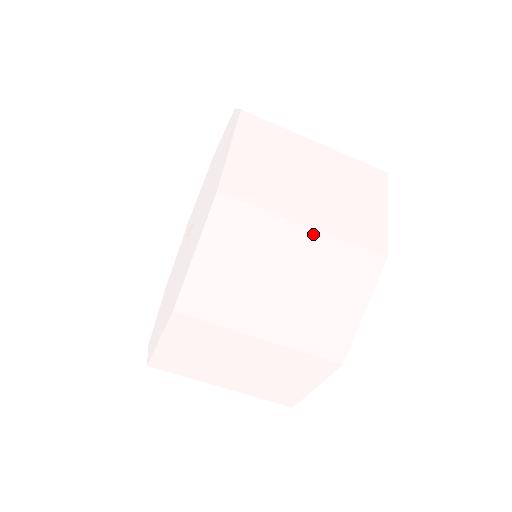
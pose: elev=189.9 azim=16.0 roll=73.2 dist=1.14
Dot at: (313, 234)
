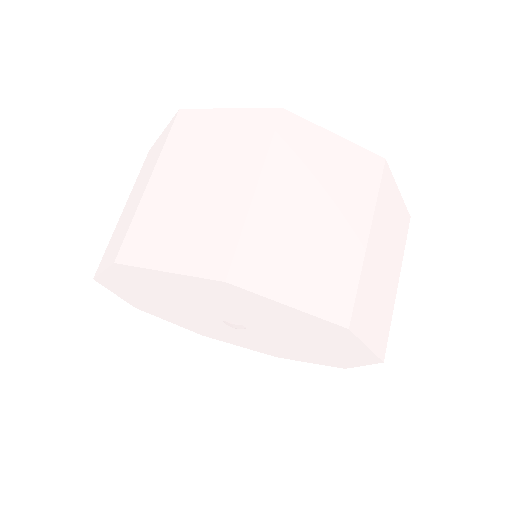
Dot at: occluded
